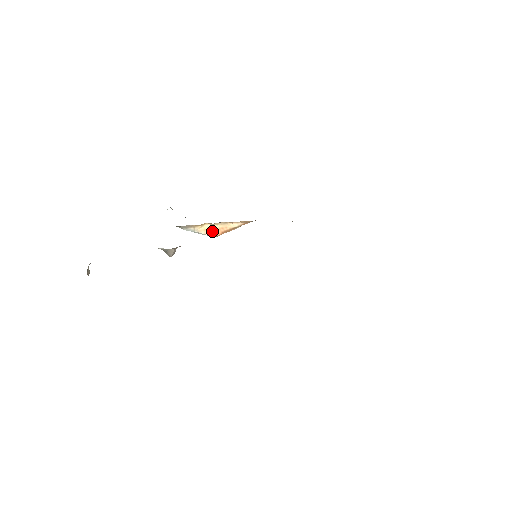
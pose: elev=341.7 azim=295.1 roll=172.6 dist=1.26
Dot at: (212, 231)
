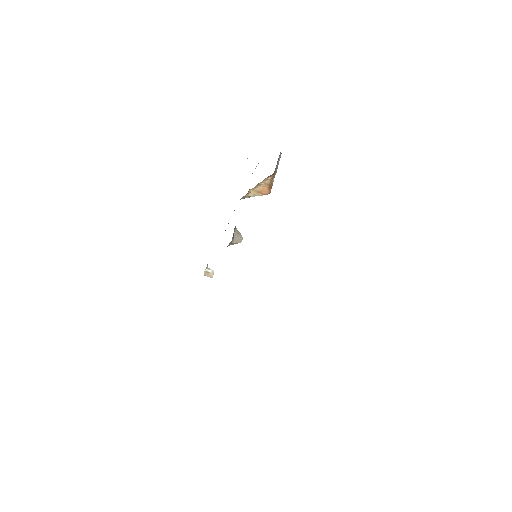
Dot at: (261, 192)
